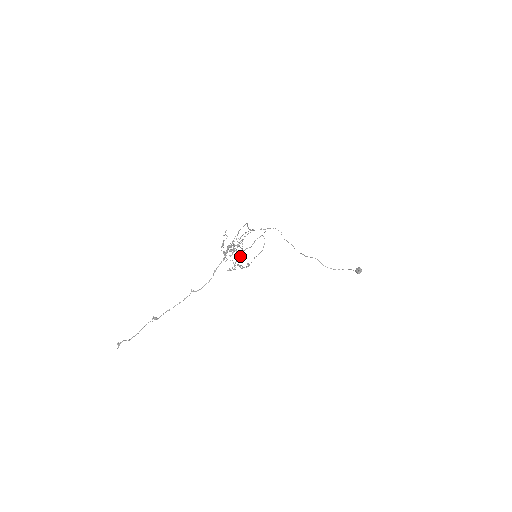
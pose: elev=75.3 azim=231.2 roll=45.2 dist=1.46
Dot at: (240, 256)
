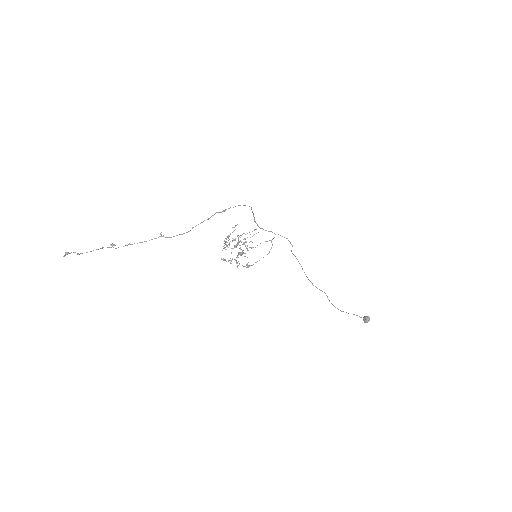
Dot at: (241, 253)
